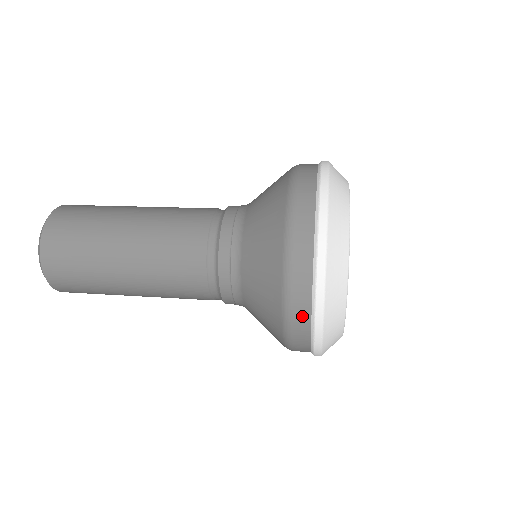
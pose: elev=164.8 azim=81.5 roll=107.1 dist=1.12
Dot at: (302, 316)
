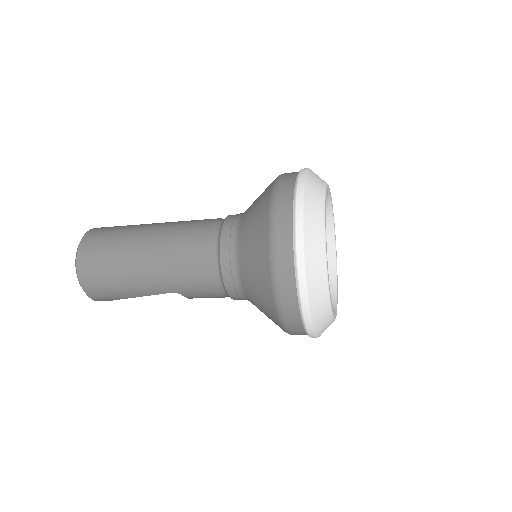
Dot at: (285, 249)
